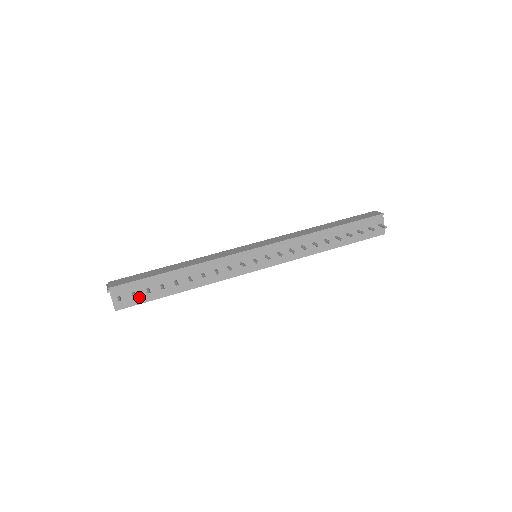
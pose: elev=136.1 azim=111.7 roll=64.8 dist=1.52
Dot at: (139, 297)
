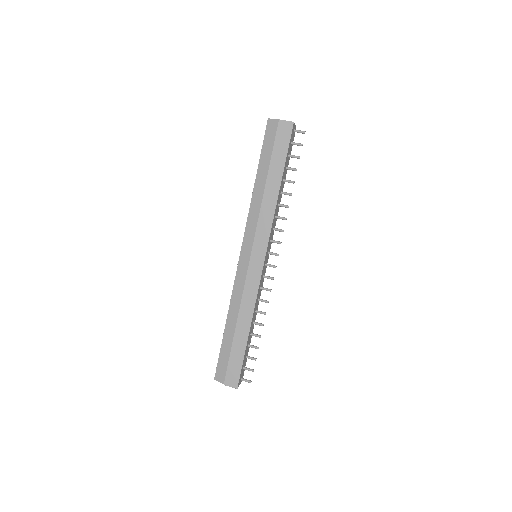
Dot at: (245, 363)
